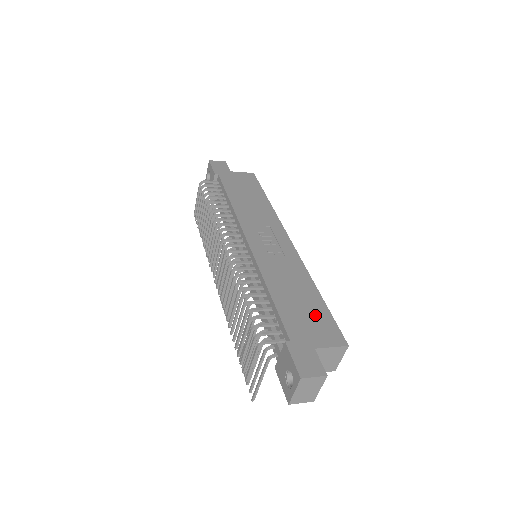
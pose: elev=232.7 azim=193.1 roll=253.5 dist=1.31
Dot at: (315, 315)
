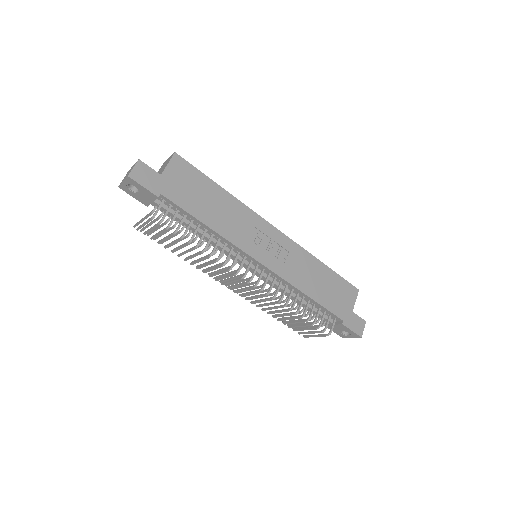
Dot at: (337, 287)
